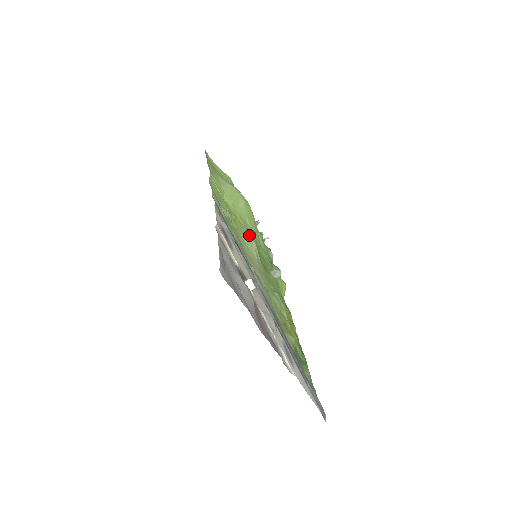
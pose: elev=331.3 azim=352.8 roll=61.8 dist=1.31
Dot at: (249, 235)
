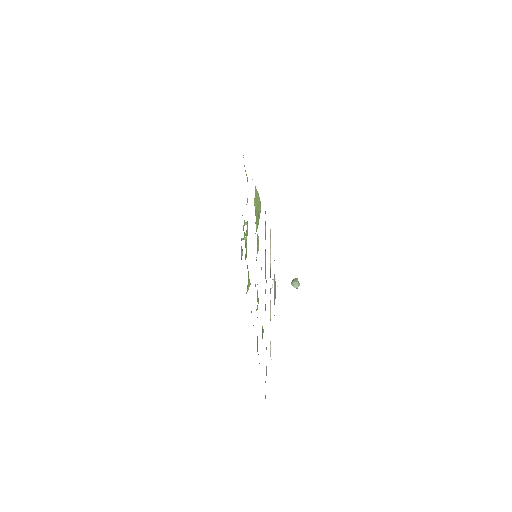
Dot at: occluded
